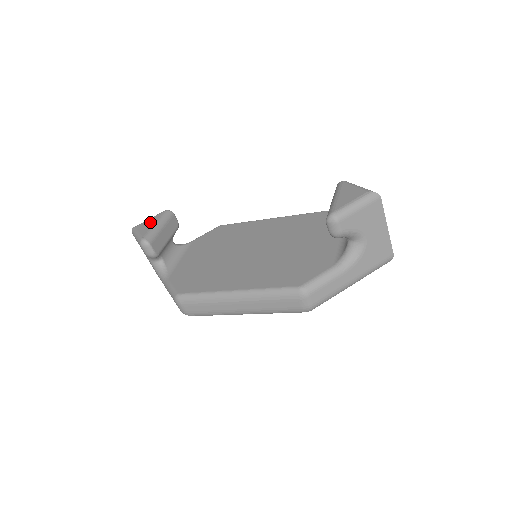
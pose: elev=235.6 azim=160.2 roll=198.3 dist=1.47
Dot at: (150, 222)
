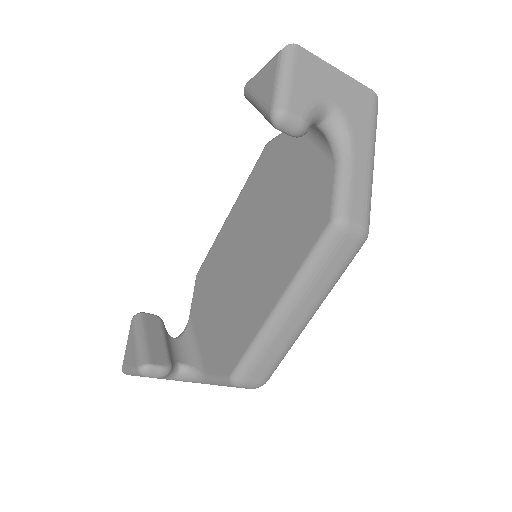
Dot at: (129, 345)
